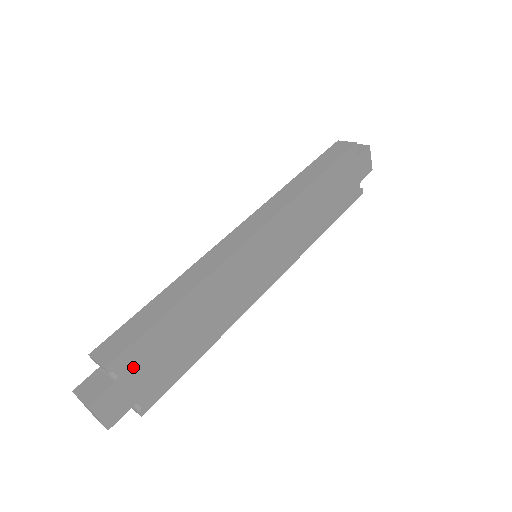
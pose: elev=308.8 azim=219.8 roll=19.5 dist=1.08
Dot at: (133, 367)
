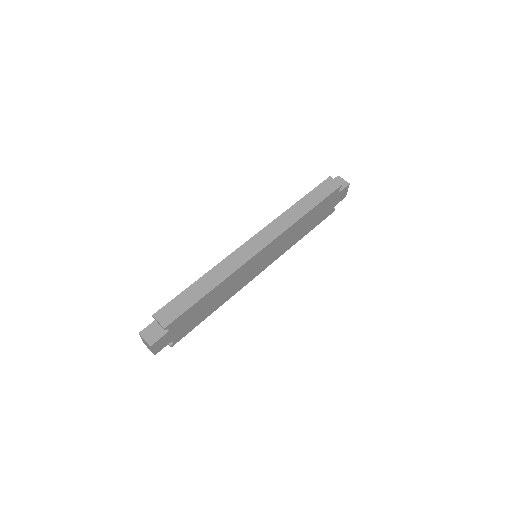
Dot at: (176, 326)
